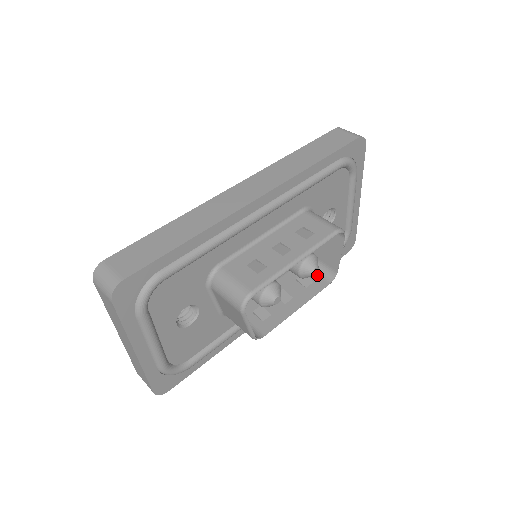
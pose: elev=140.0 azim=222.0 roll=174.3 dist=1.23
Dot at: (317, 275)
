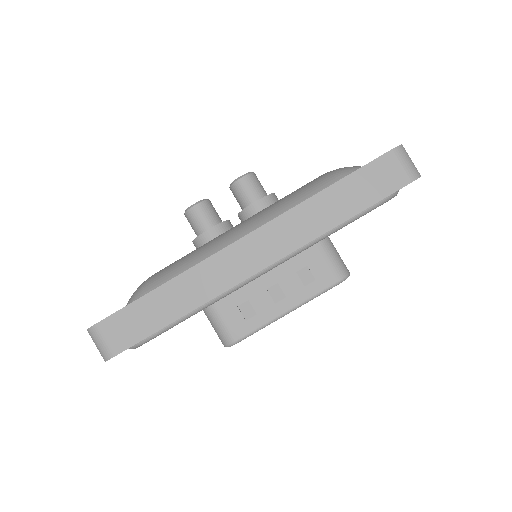
Dot at: occluded
